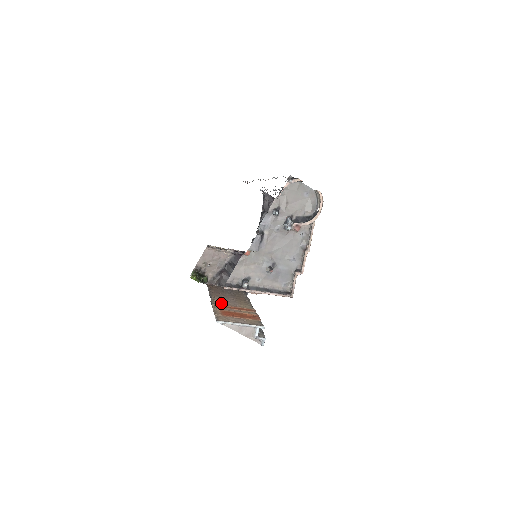
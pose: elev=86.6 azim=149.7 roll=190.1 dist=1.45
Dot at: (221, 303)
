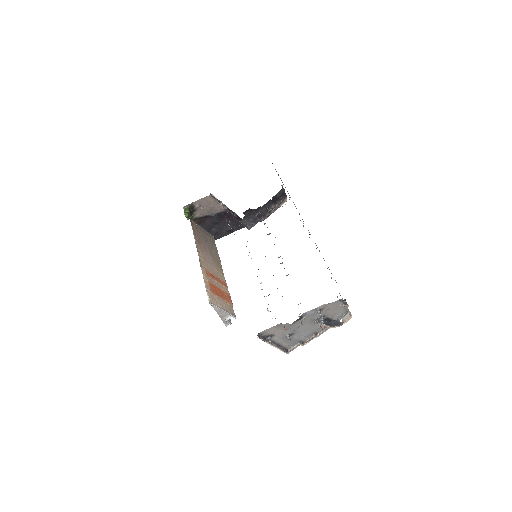
Dot at: (207, 267)
